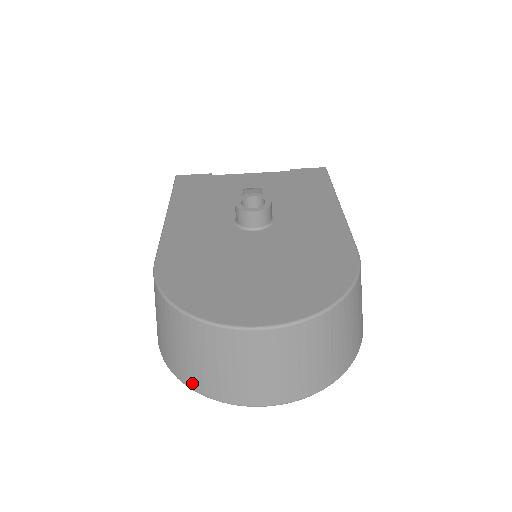
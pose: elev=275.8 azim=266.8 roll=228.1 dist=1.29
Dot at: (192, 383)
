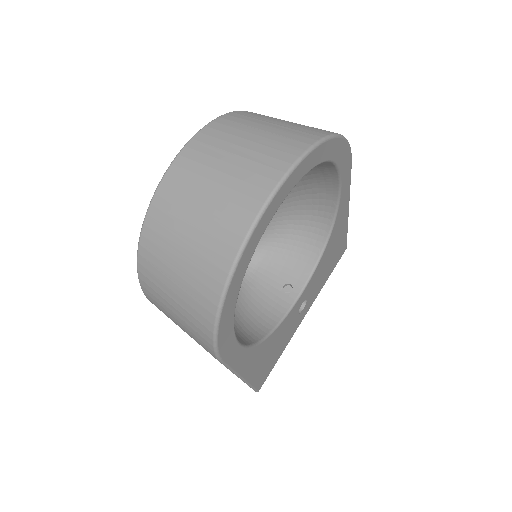
Dot at: (217, 274)
